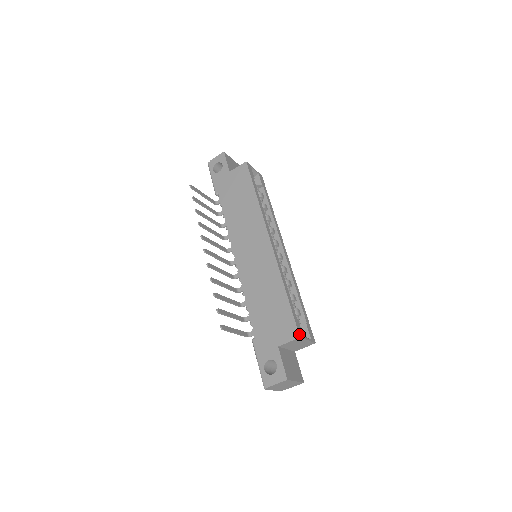
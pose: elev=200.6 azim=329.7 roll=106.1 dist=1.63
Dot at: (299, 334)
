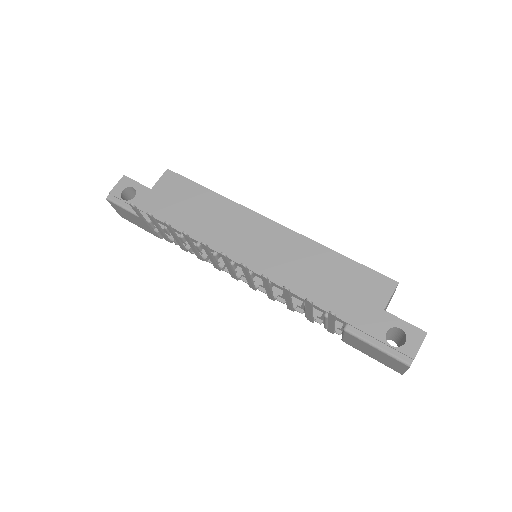
Dot at: (394, 281)
